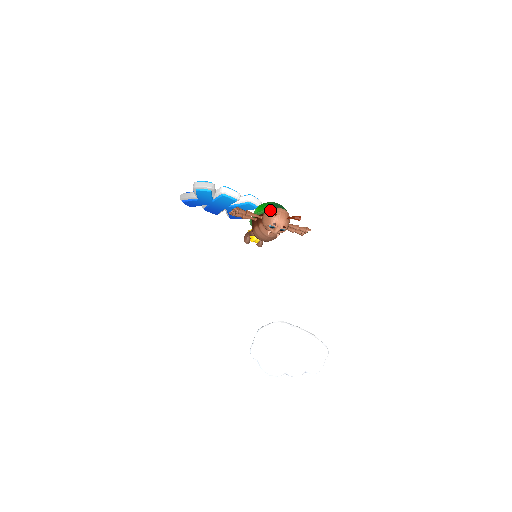
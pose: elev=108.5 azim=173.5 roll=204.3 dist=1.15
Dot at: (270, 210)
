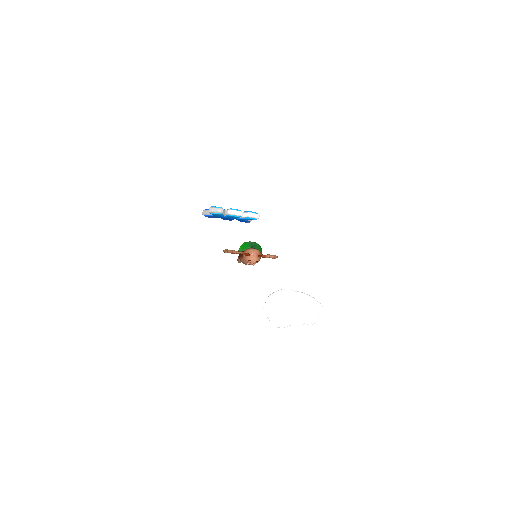
Dot at: occluded
